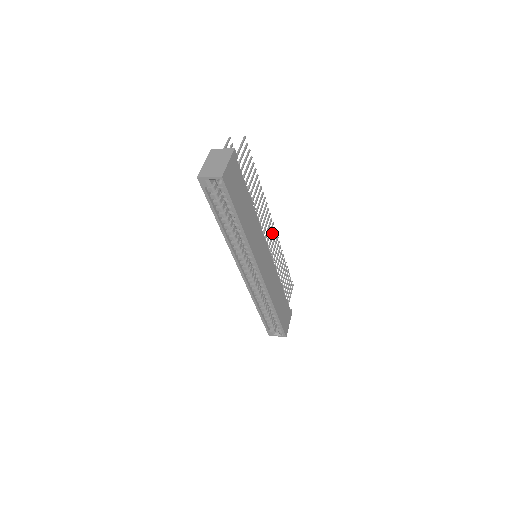
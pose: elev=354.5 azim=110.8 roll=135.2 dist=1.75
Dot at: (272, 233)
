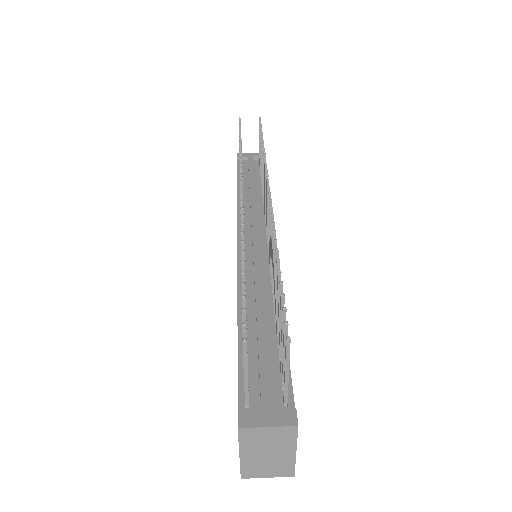
Dot at: occluded
